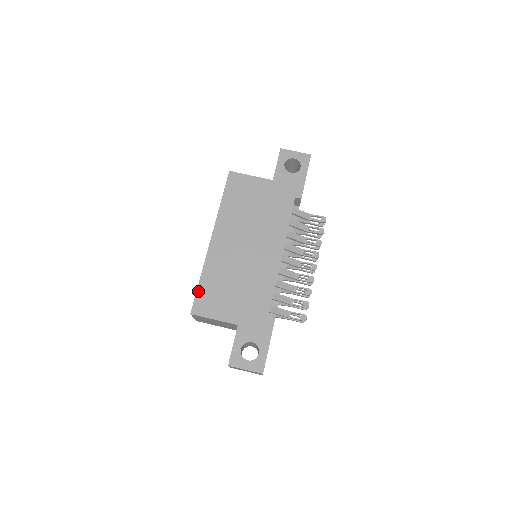
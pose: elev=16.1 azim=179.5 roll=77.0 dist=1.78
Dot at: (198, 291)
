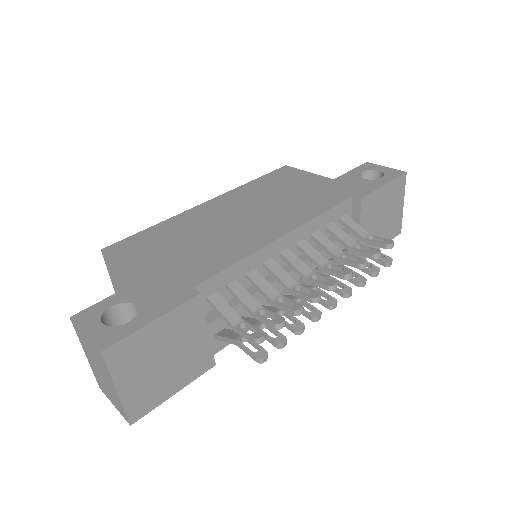
Dot at: (137, 234)
